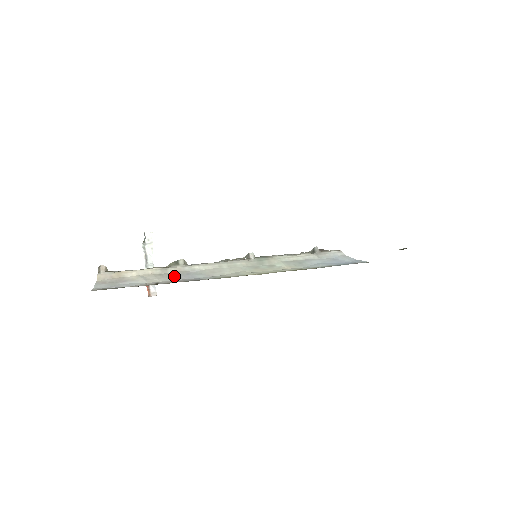
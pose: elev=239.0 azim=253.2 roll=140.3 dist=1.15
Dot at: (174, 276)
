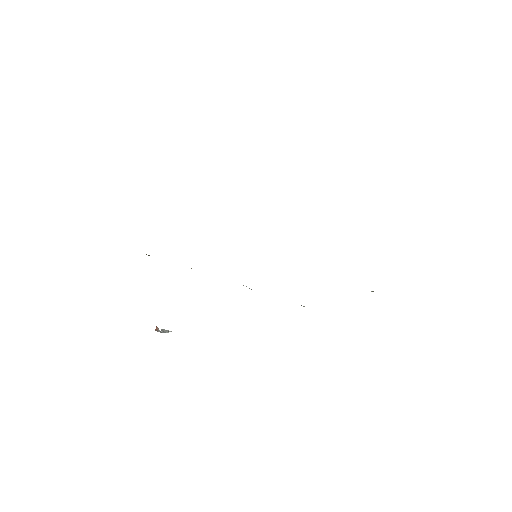
Dot at: occluded
